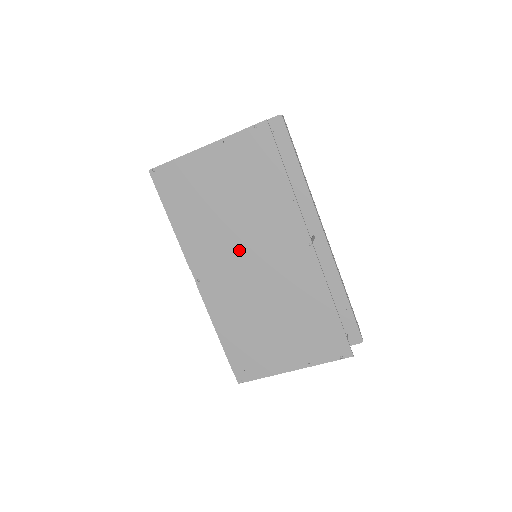
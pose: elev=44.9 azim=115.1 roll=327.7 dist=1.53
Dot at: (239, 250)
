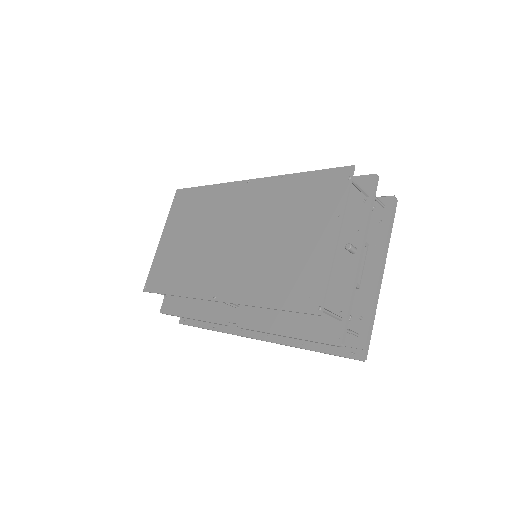
Dot at: (219, 245)
